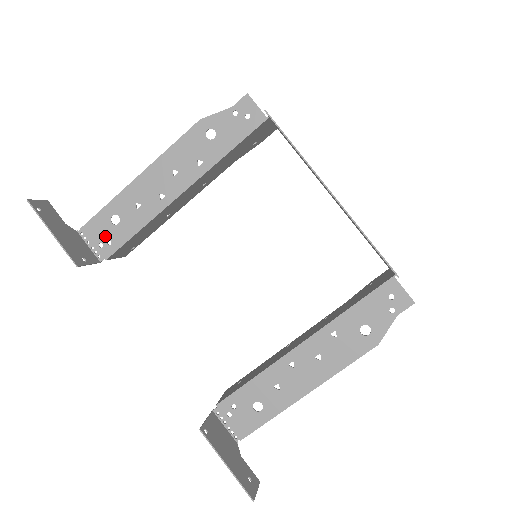
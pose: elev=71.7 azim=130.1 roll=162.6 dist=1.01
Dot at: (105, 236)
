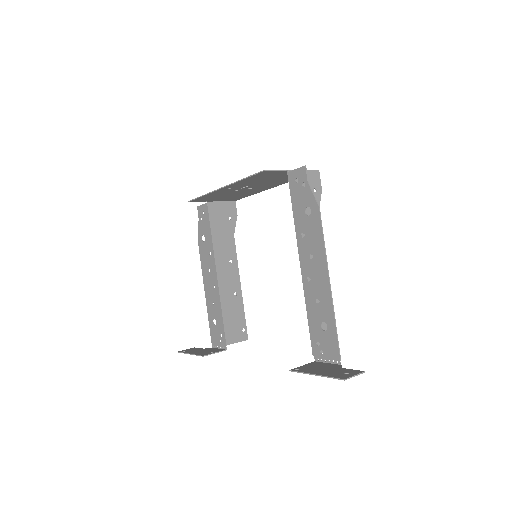
Dot at: (218, 335)
